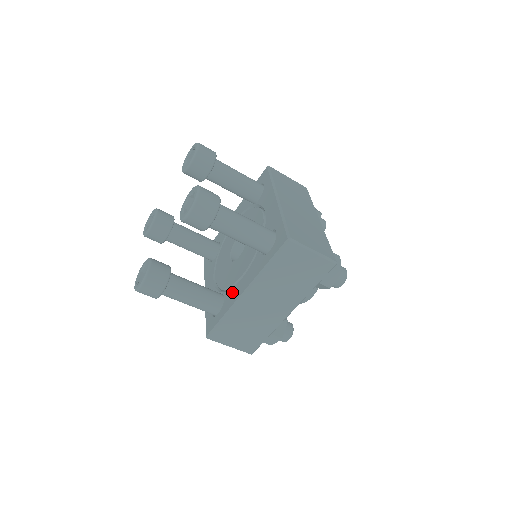
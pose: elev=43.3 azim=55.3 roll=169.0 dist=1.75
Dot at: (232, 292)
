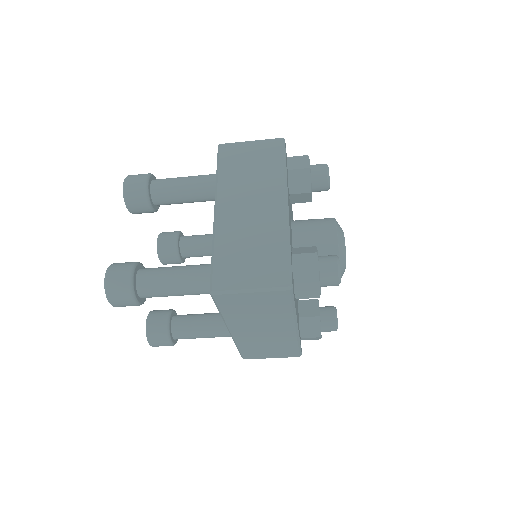
Dot at: occluded
